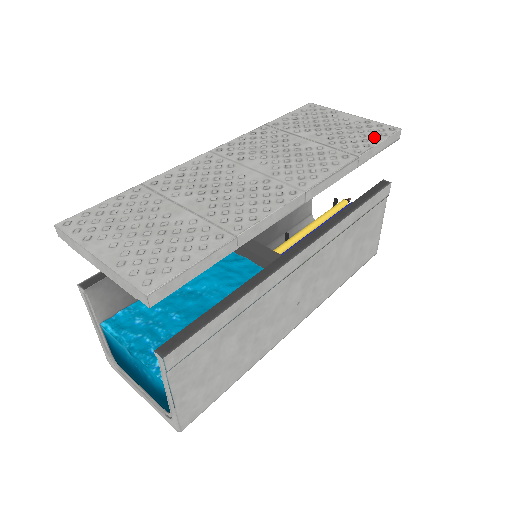
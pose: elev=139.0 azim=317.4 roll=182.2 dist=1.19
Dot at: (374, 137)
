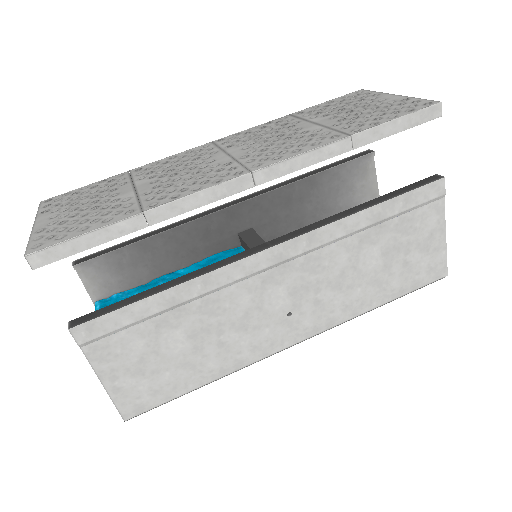
Dot at: (394, 114)
